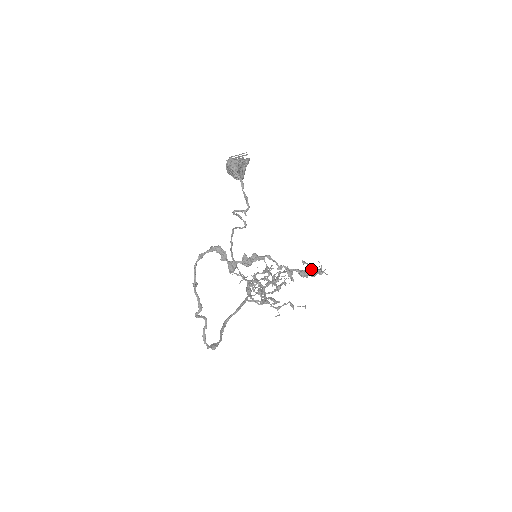
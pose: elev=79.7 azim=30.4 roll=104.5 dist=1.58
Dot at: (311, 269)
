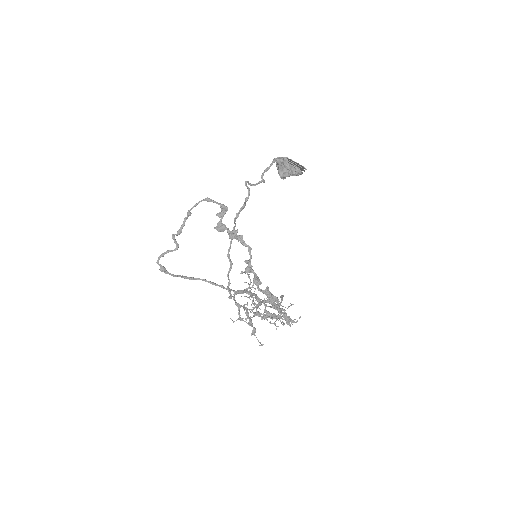
Dot at: (273, 295)
